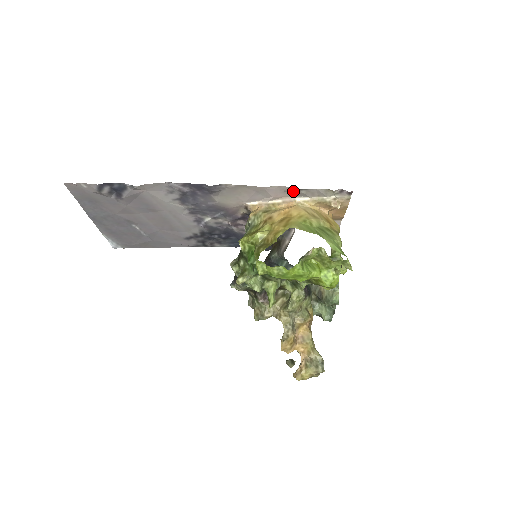
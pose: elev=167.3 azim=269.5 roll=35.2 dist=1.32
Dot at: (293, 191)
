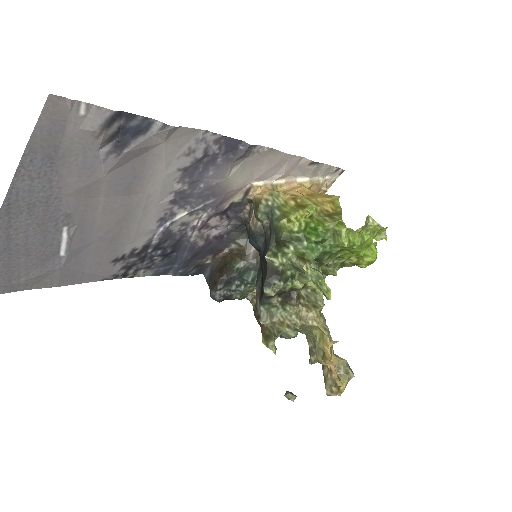
Dot at: (306, 166)
